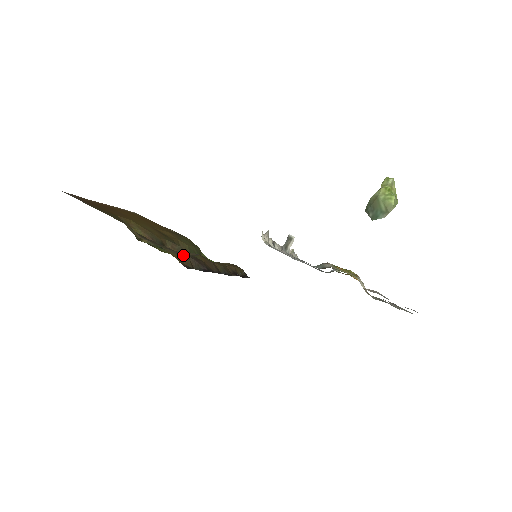
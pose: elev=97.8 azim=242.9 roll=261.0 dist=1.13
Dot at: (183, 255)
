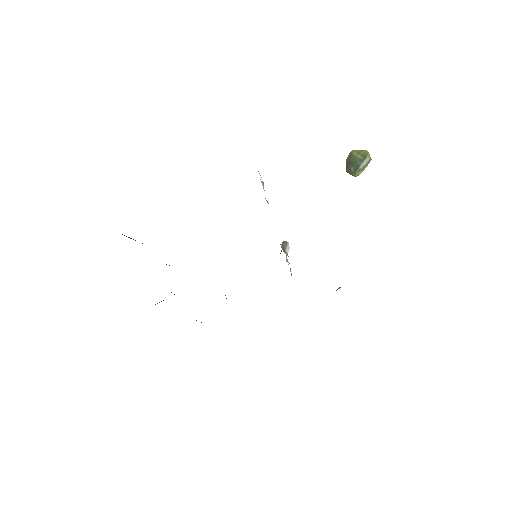
Dot at: occluded
